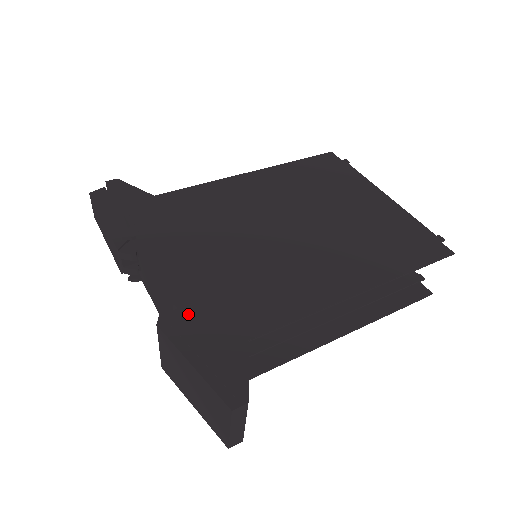
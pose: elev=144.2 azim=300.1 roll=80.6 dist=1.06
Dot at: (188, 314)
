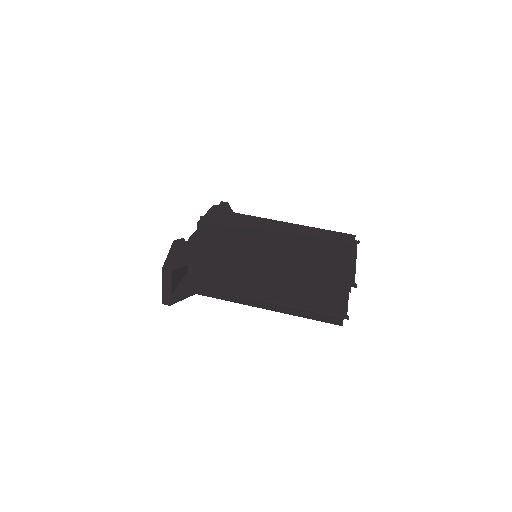
Dot at: (188, 244)
